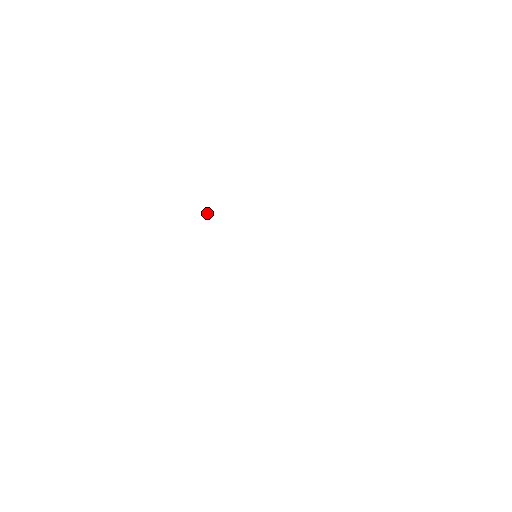
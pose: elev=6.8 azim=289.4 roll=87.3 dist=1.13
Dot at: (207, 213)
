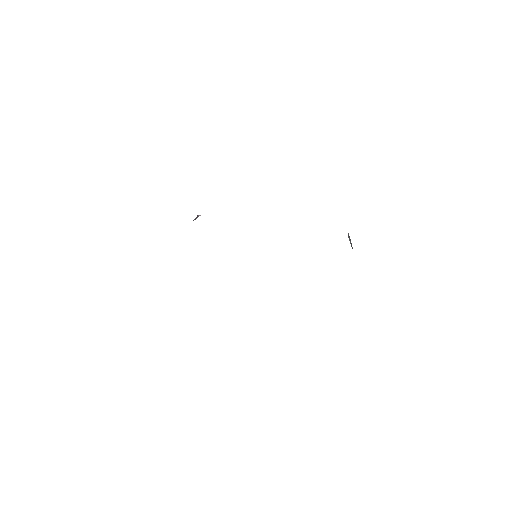
Dot at: occluded
